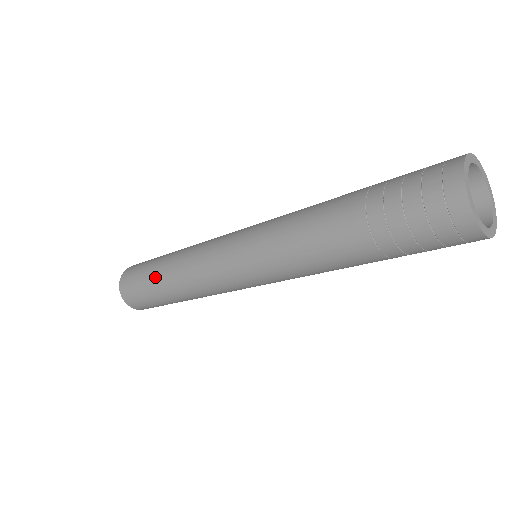
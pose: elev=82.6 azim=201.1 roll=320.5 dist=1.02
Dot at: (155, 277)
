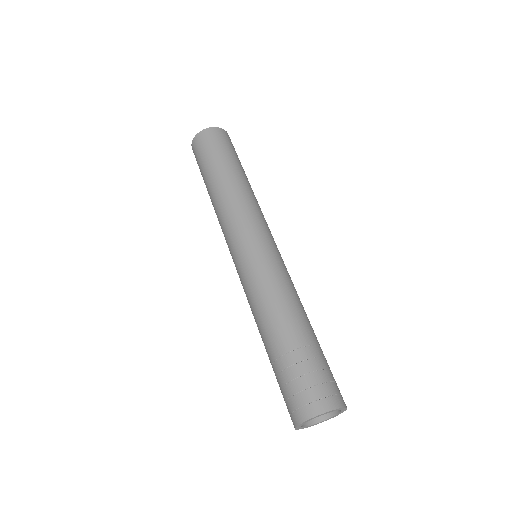
Dot at: (213, 173)
